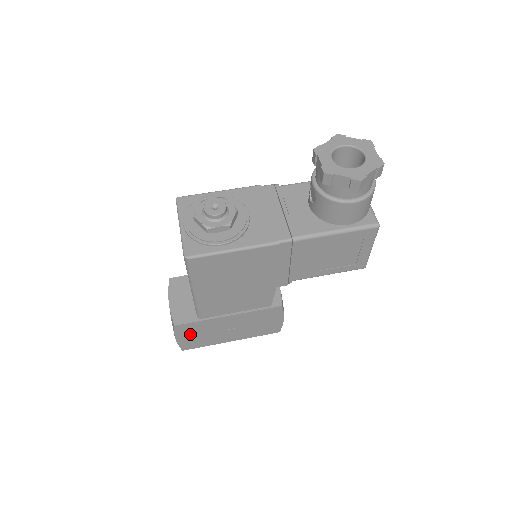
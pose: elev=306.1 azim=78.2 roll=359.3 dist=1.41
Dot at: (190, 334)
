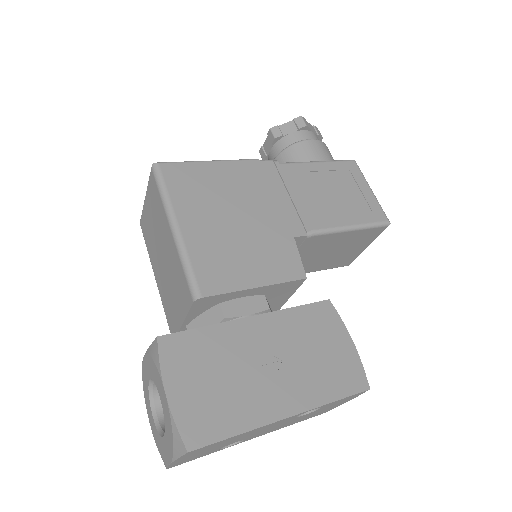
Dot at: (193, 375)
